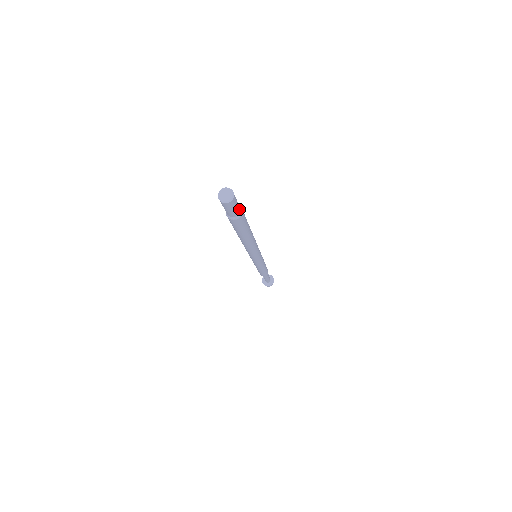
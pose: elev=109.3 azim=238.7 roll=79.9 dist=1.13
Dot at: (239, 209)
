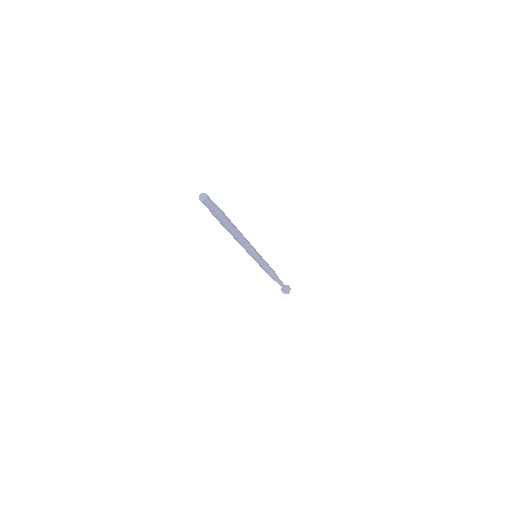
Dot at: (216, 208)
